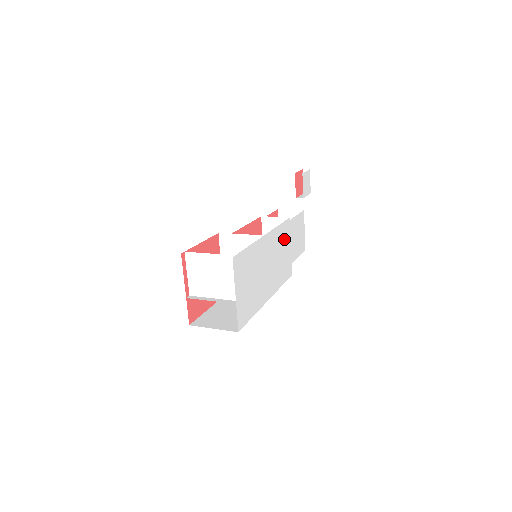
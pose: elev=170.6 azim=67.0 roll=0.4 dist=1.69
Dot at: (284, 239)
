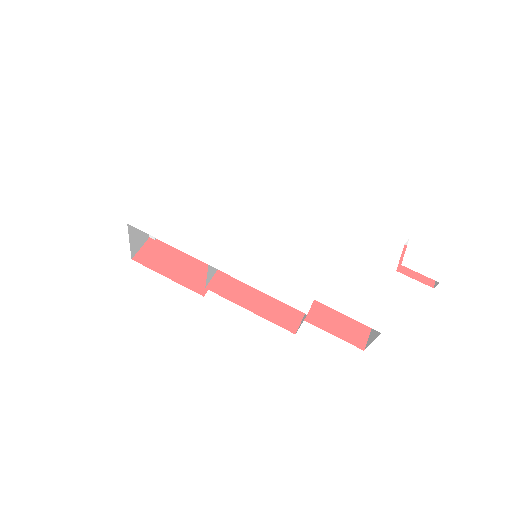
Dot at: (305, 253)
